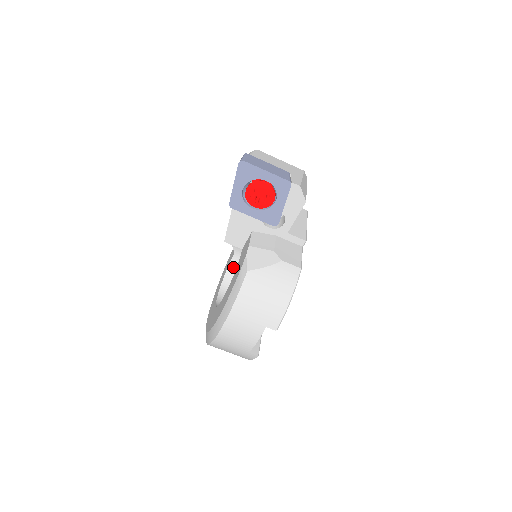
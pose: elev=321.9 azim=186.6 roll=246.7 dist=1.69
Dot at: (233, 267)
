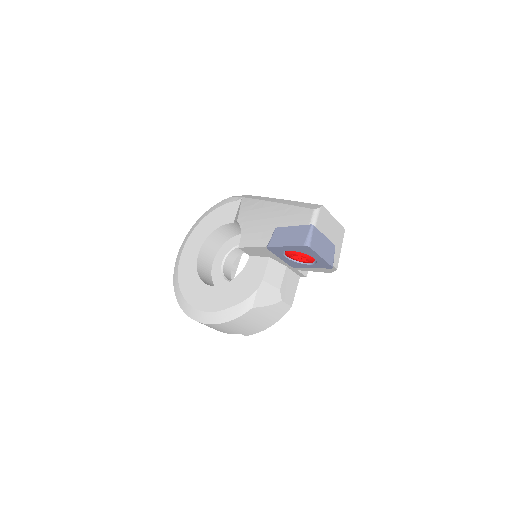
Dot at: (224, 228)
